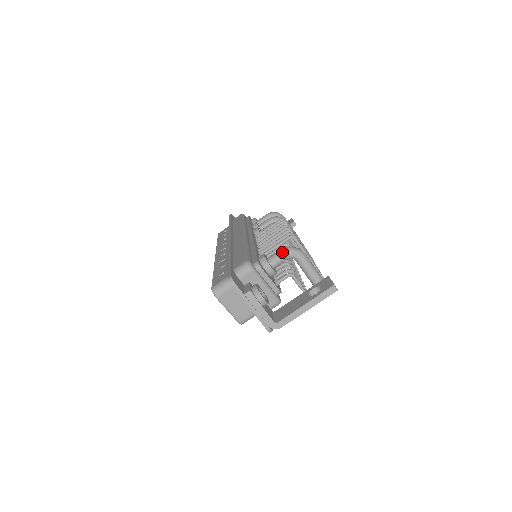
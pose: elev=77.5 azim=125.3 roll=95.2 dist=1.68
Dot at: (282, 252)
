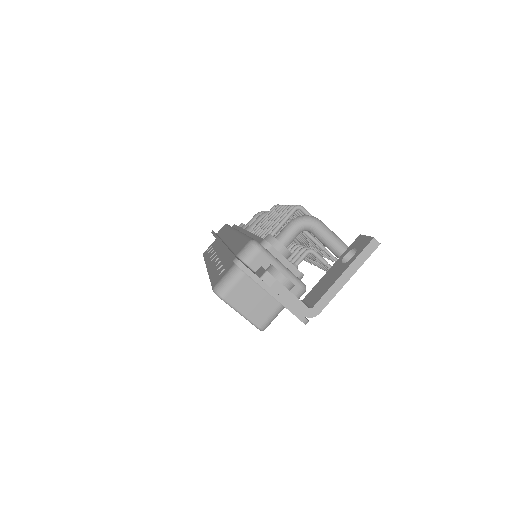
Dot at: (292, 224)
